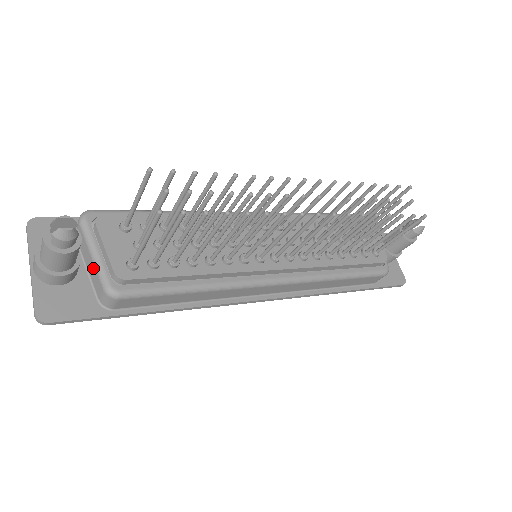
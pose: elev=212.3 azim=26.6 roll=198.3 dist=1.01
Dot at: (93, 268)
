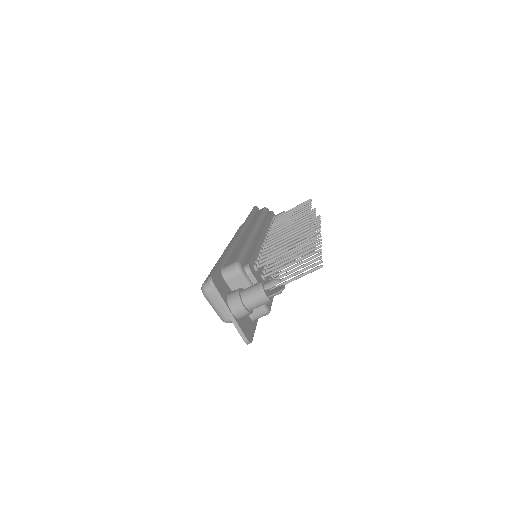
Dot at: occluded
